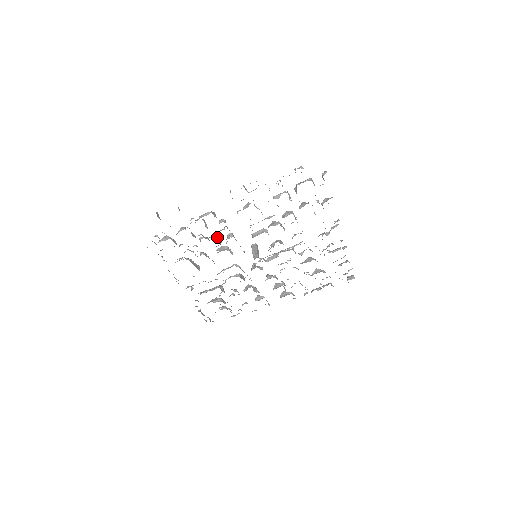
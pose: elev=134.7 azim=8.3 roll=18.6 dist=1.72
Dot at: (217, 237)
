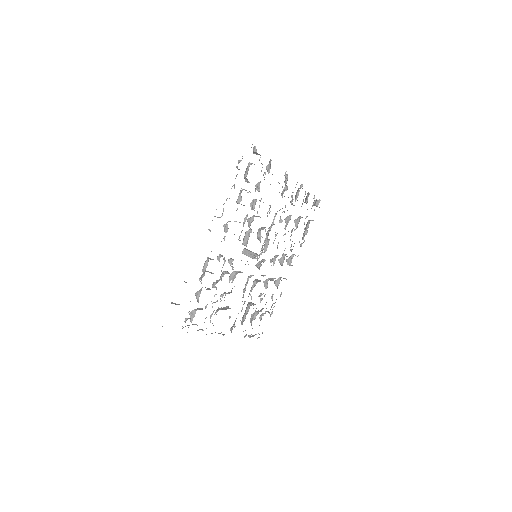
Dot at: (223, 273)
